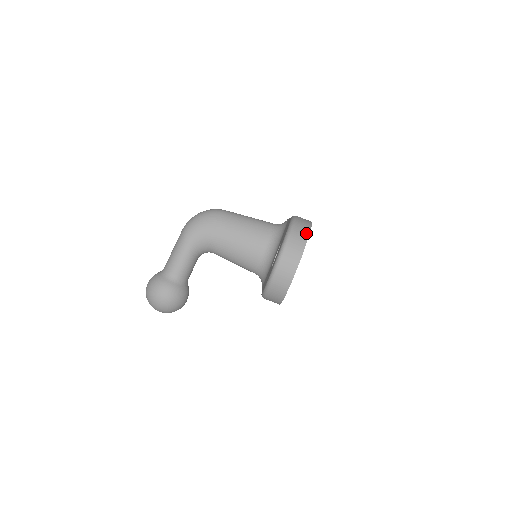
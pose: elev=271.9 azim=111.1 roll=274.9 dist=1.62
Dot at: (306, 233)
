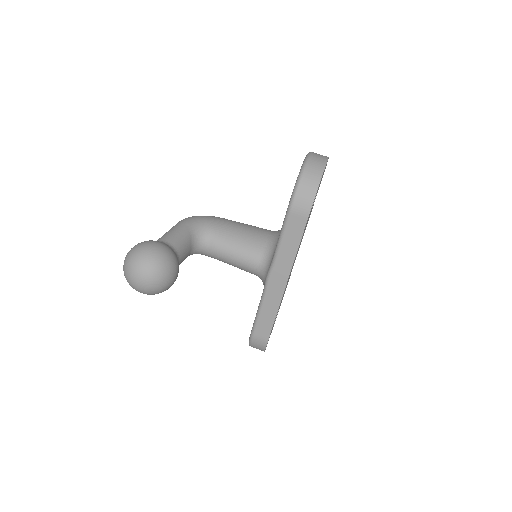
Dot at: occluded
